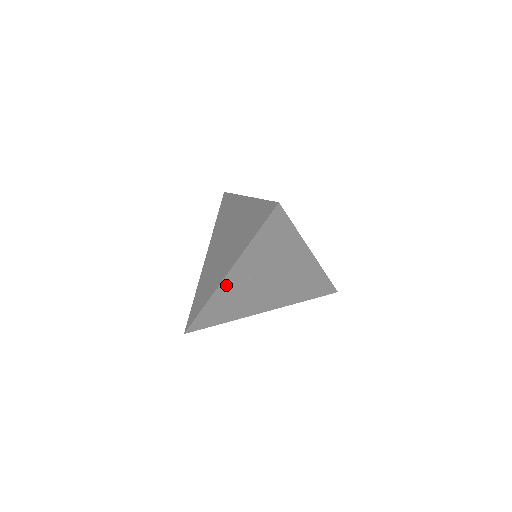
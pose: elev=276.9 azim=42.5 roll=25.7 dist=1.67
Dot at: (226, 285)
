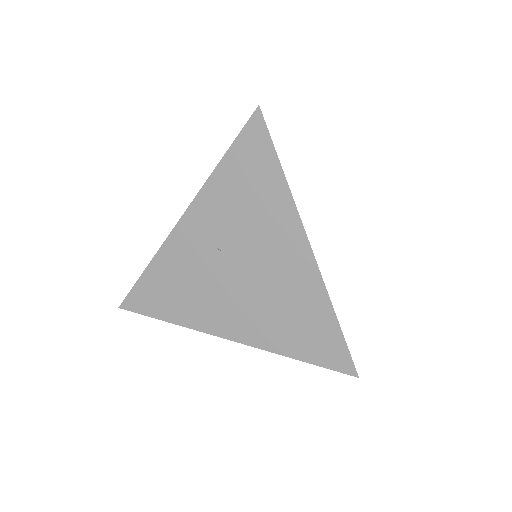
Dot at: (179, 240)
